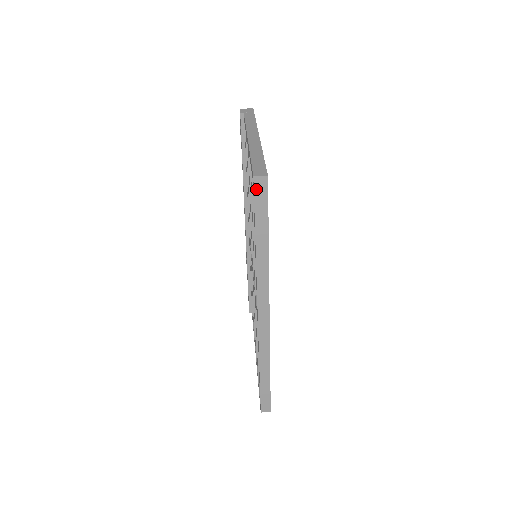
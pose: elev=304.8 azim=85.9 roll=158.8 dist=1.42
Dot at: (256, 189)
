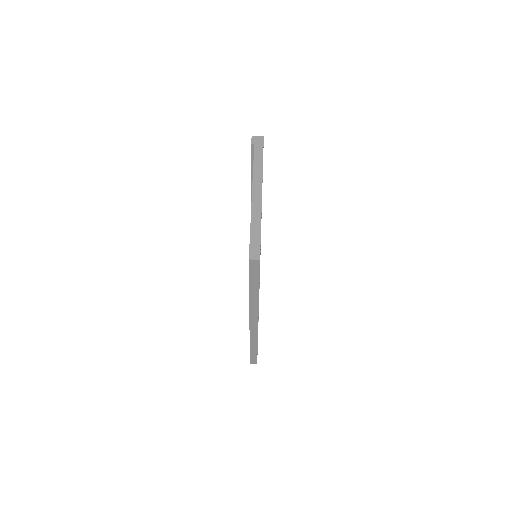
Dot at: (251, 265)
